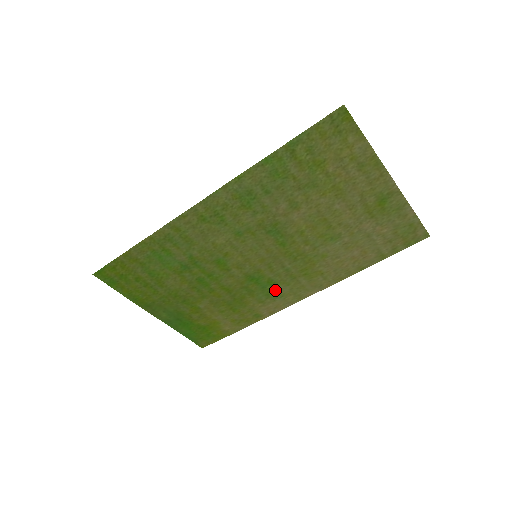
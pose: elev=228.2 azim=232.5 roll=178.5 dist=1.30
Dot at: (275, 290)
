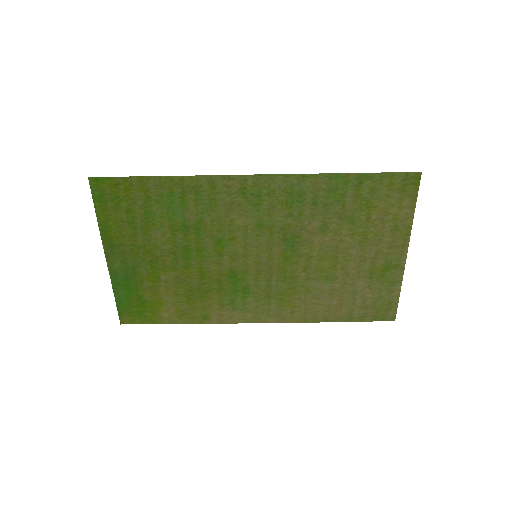
Dot at: (243, 300)
